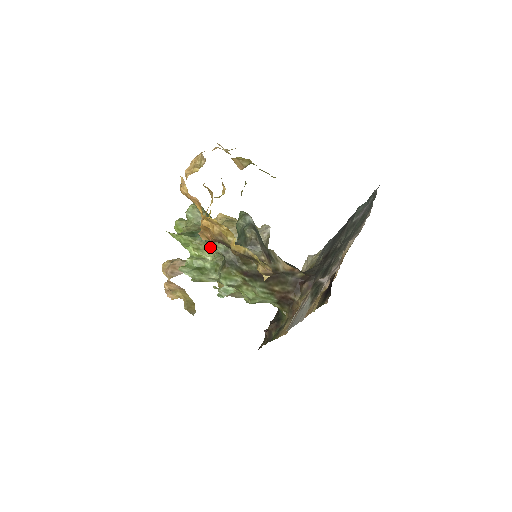
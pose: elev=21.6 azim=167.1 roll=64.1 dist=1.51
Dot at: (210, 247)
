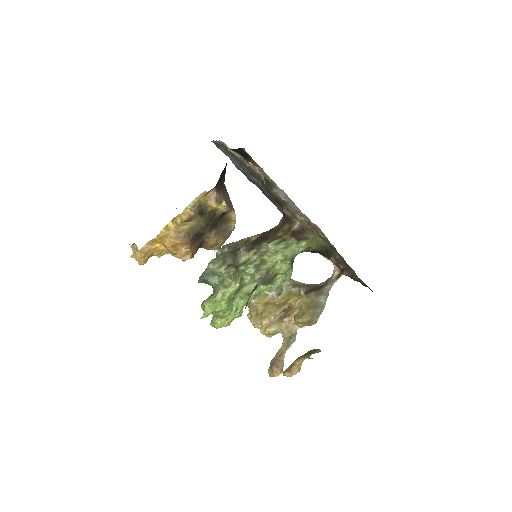
Dot at: (226, 284)
